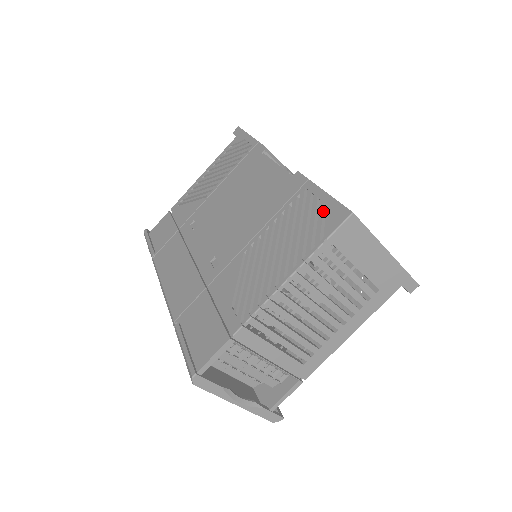
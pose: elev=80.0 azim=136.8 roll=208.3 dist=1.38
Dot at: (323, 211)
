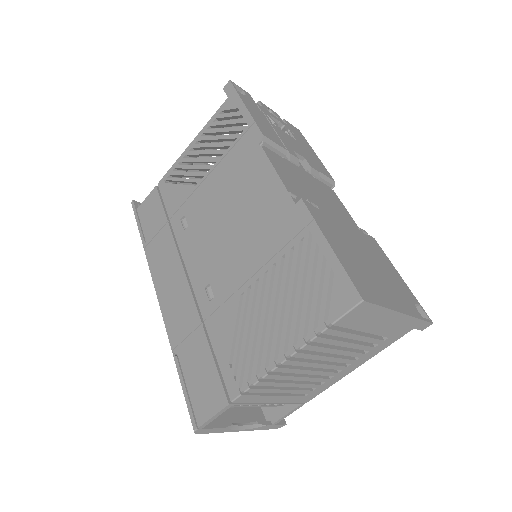
Dot at: (329, 280)
